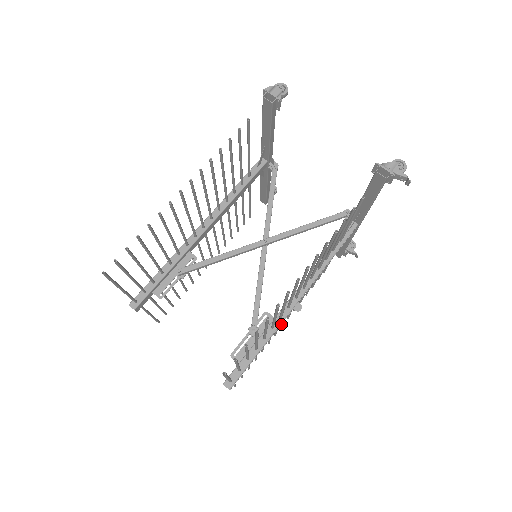
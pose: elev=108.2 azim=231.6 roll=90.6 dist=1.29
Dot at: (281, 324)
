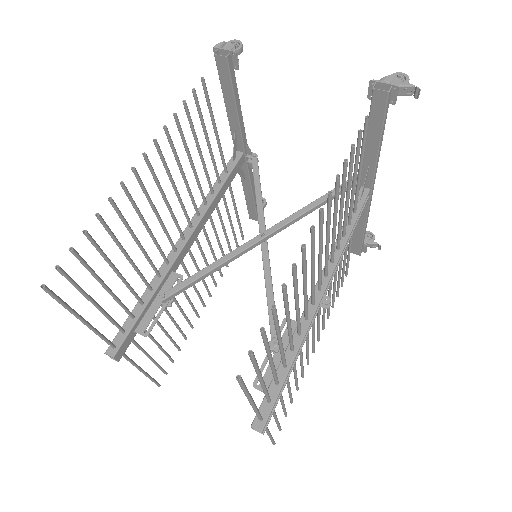
Dot at: (312, 346)
